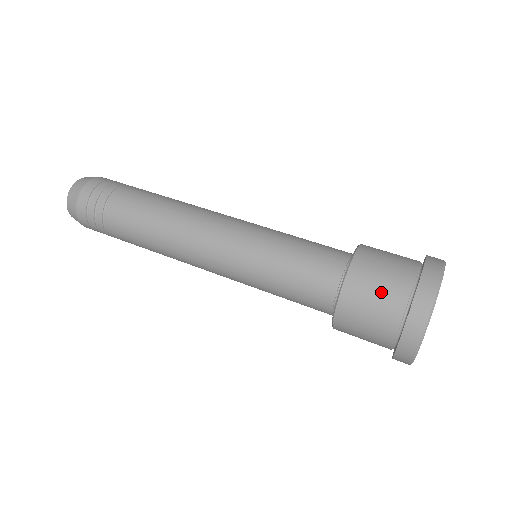
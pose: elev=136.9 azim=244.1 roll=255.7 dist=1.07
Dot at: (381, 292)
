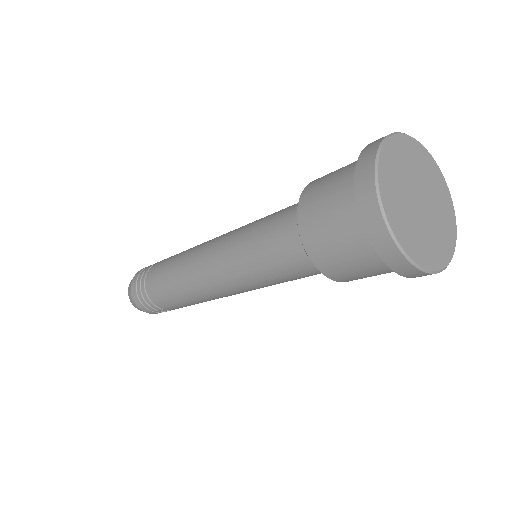
Dot at: occluded
